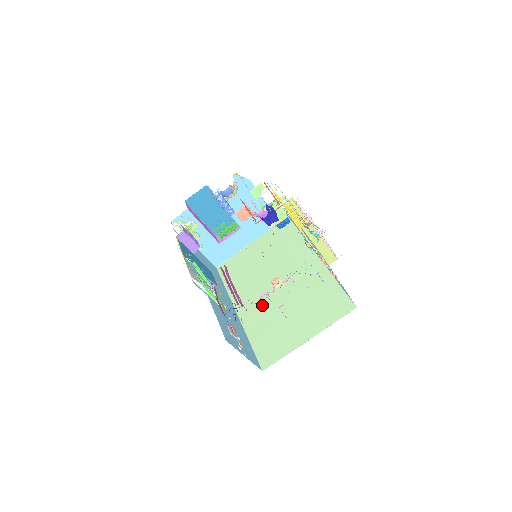
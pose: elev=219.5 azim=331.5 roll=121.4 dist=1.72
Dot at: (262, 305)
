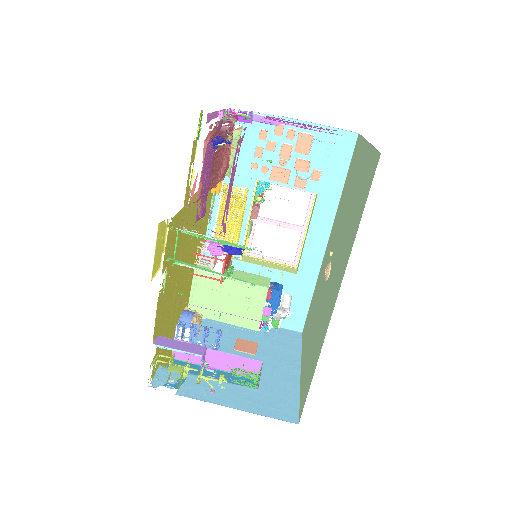
Dot at: (336, 265)
